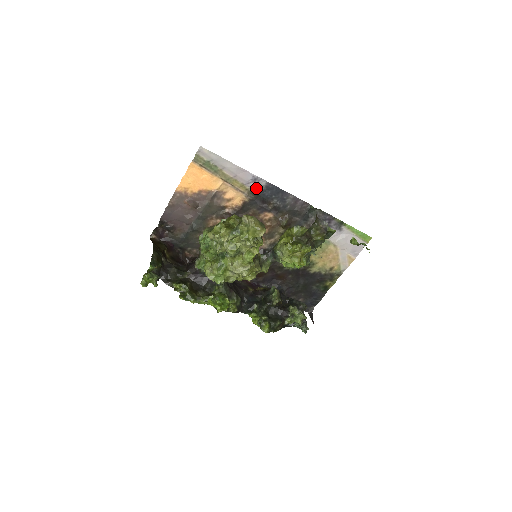
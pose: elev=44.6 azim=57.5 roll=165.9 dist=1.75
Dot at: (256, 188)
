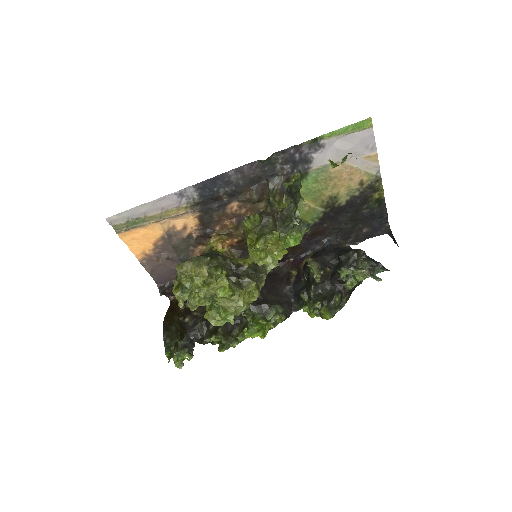
Dot at: (192, 199)
